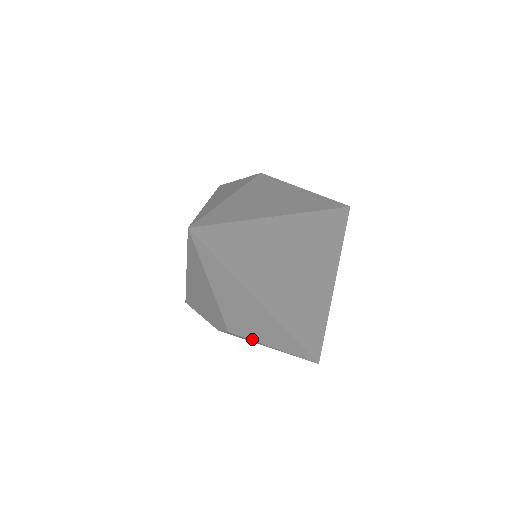
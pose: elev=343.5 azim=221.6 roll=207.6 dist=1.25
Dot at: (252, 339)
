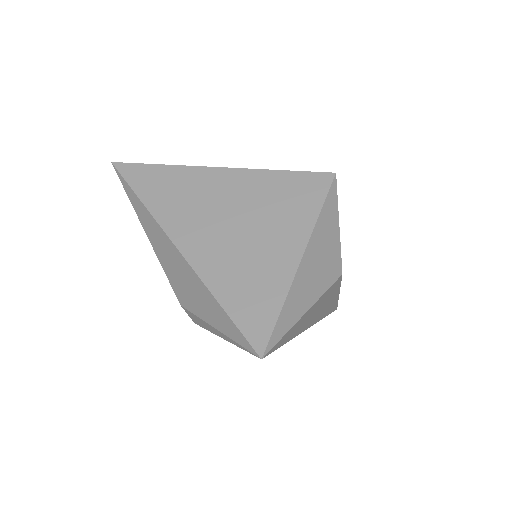
Dot at: (196, 313)
